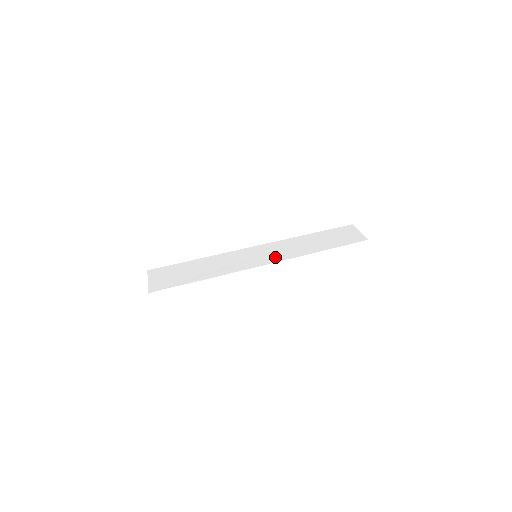
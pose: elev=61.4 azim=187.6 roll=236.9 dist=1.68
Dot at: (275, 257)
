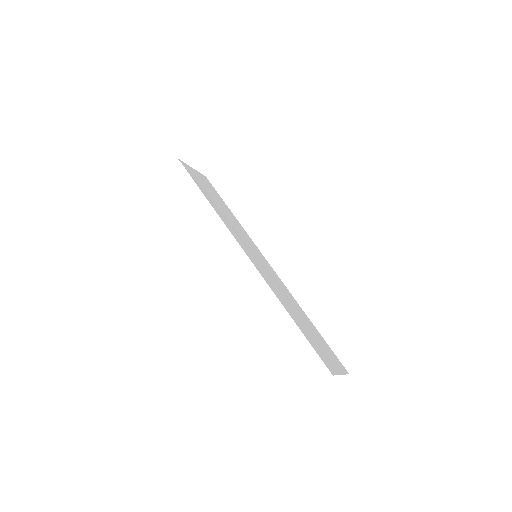
Dot at: (261, 269)
